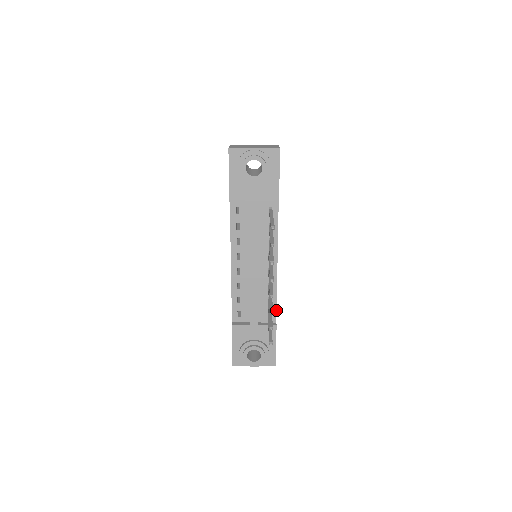
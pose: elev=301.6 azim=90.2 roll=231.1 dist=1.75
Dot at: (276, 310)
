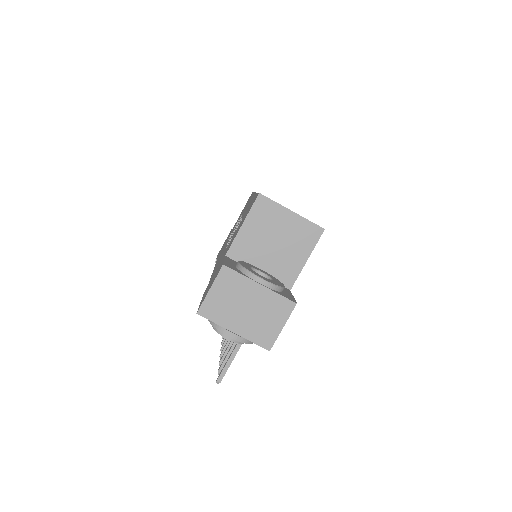
Dot at: occluded
